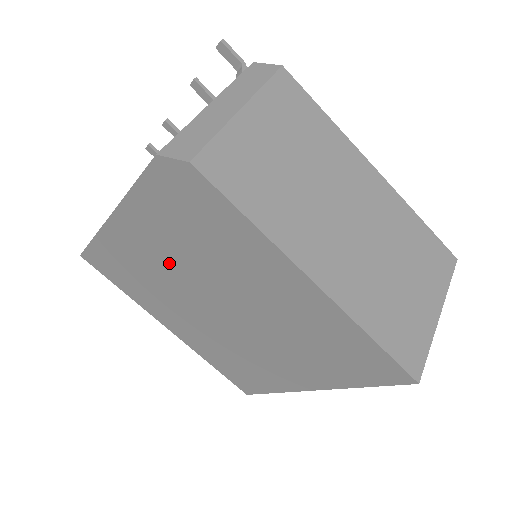
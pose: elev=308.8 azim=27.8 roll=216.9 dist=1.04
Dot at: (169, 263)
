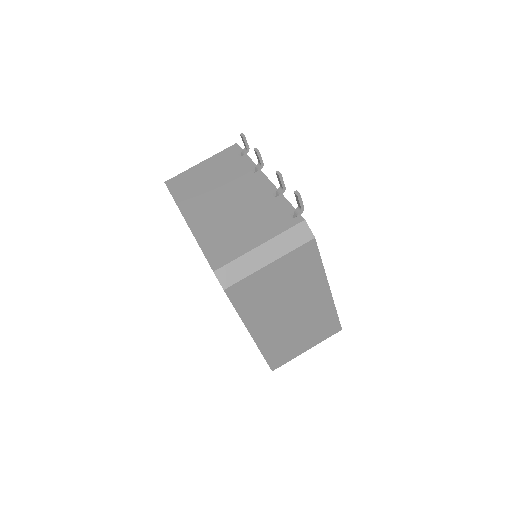
Dot at: occluded
